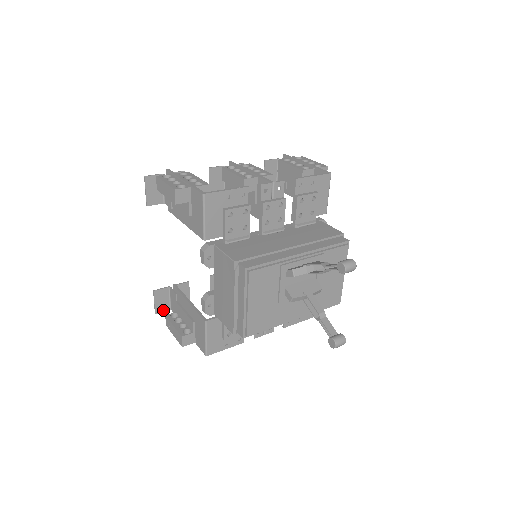
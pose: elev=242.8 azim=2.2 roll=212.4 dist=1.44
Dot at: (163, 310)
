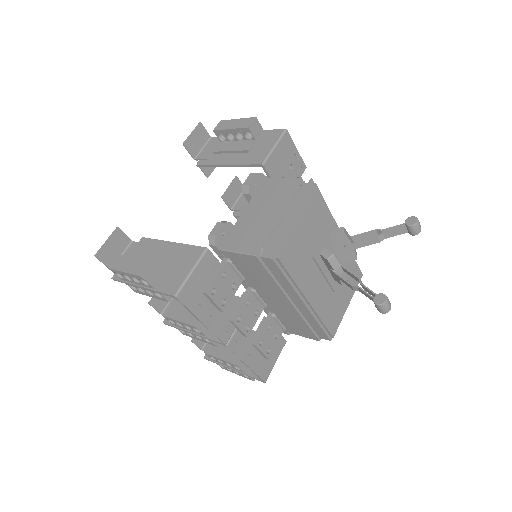
Dot at: (104, 261)
